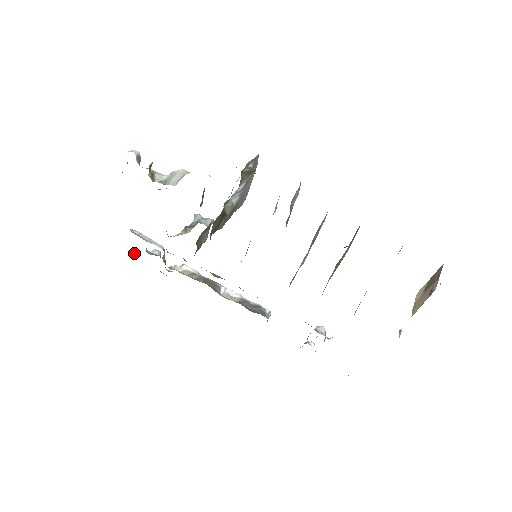
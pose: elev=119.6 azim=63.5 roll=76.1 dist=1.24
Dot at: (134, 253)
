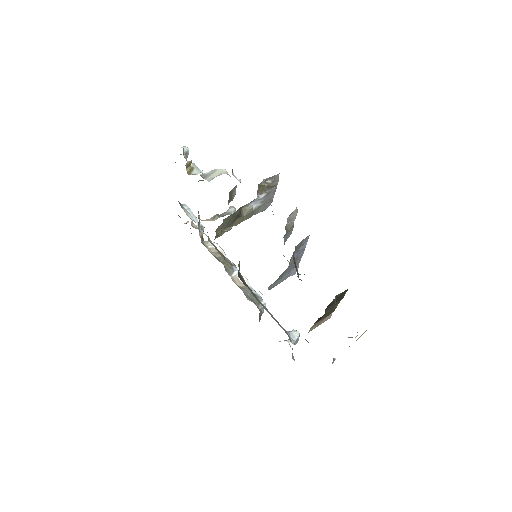
Dot at: (186, 222)
